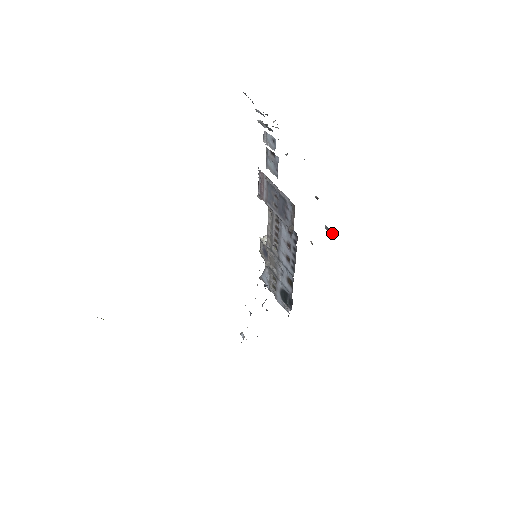
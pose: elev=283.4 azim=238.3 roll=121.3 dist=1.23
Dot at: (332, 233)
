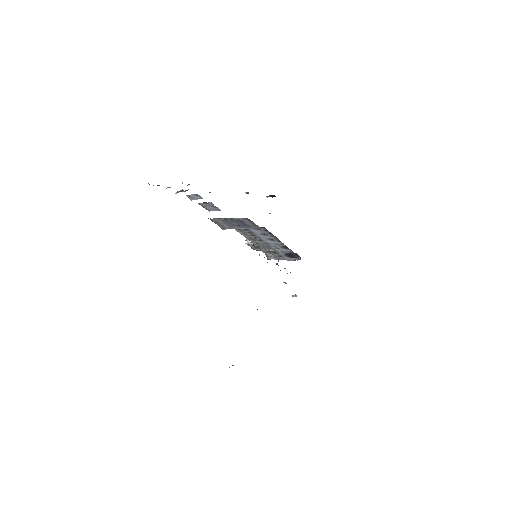
Dot at: (273, 196)
